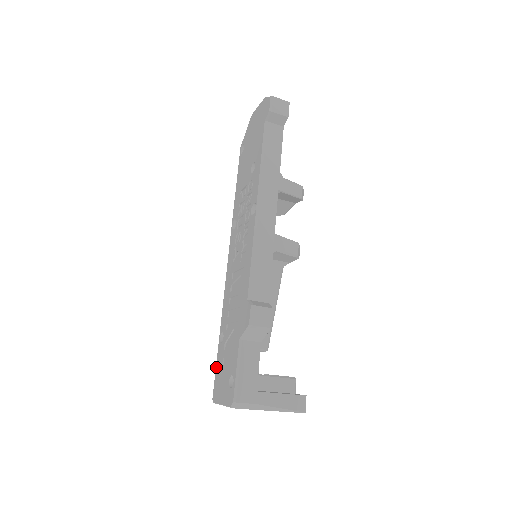
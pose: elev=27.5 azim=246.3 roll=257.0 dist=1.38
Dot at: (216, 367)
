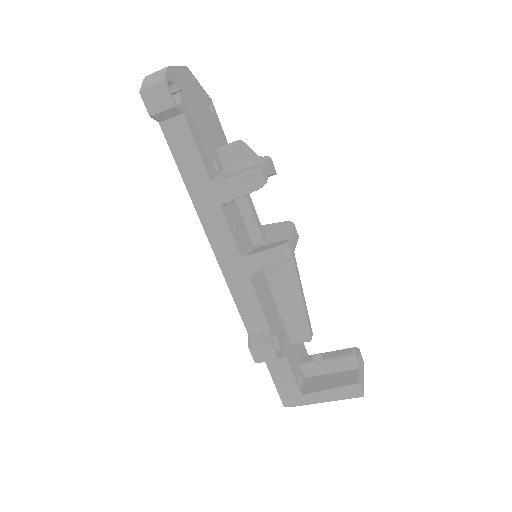
Dot at: occluded
